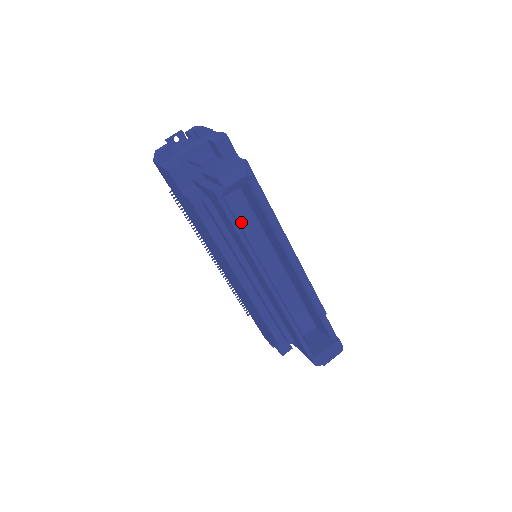
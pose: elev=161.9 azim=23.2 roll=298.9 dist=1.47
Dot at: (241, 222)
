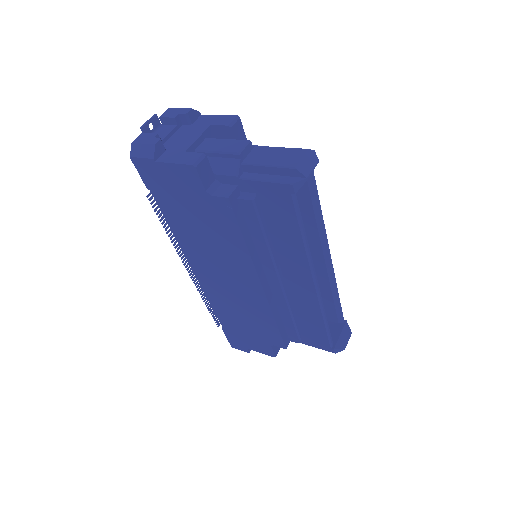
Dot at: occluded
